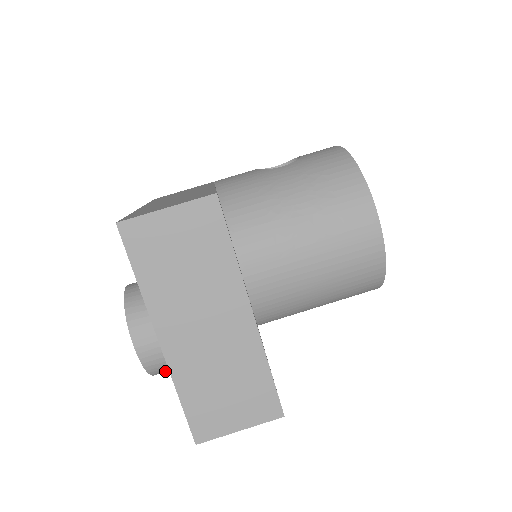
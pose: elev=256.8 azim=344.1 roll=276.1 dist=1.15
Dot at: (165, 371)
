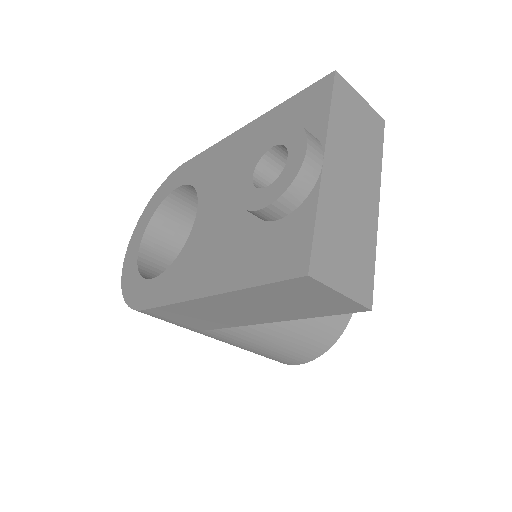
Dot at: (291, 202)
